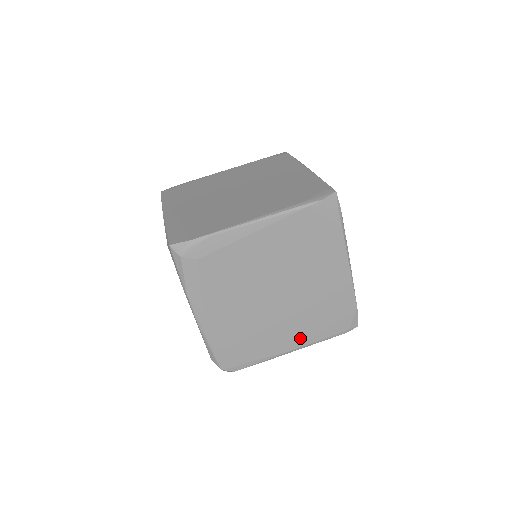
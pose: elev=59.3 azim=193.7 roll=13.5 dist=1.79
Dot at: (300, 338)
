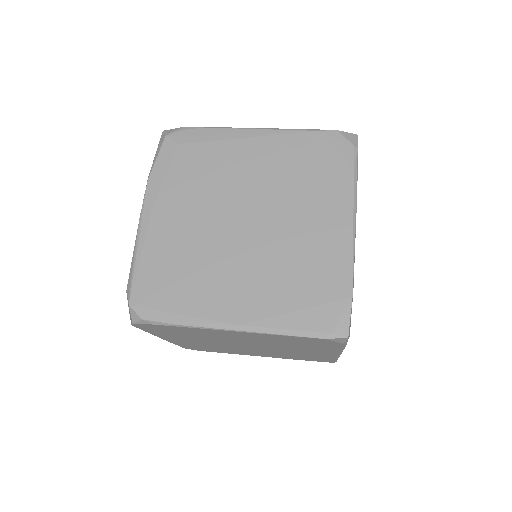
Dot at: (253, 308)
